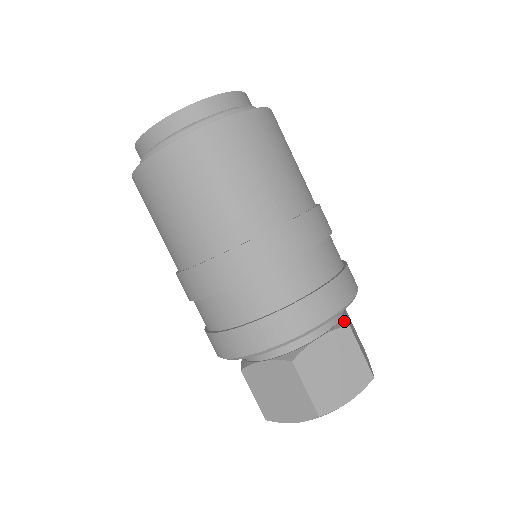
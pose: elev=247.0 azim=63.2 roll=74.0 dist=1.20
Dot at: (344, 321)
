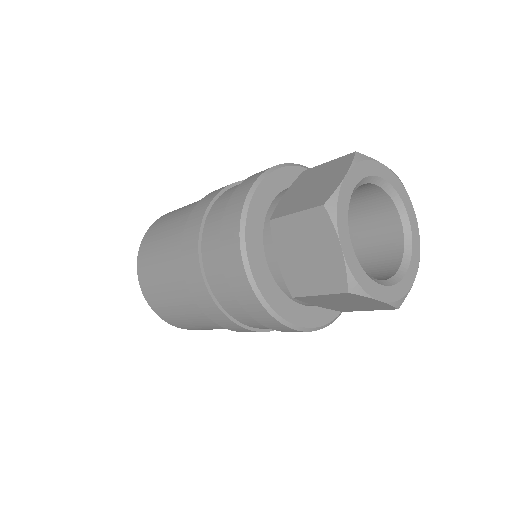
Dot at: occluded
